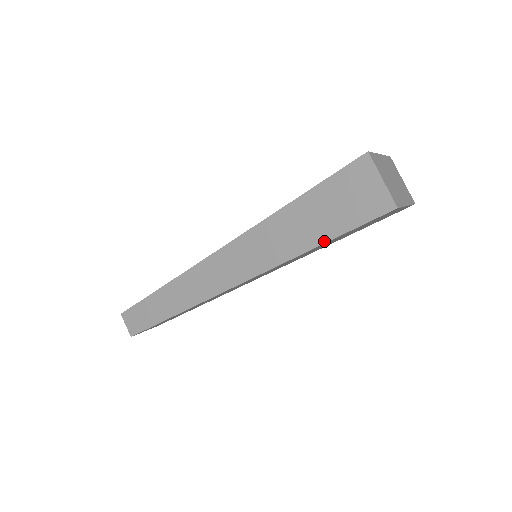
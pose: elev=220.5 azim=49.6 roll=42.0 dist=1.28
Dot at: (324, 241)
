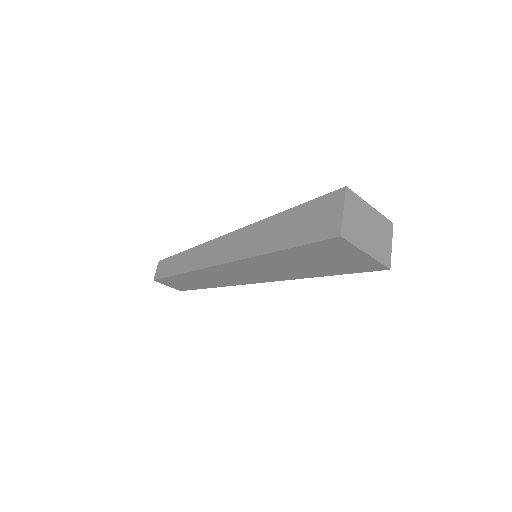
Dot at: (286, 247)
